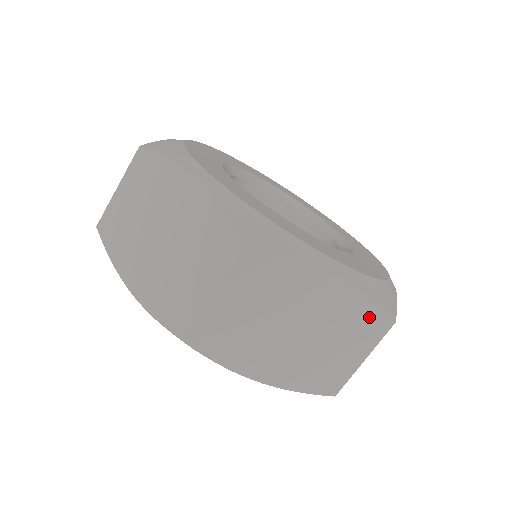
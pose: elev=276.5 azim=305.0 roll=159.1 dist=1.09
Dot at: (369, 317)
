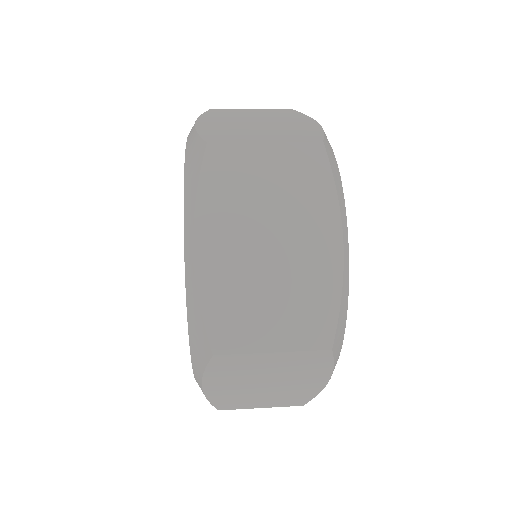
Dot at: (301, 399)
